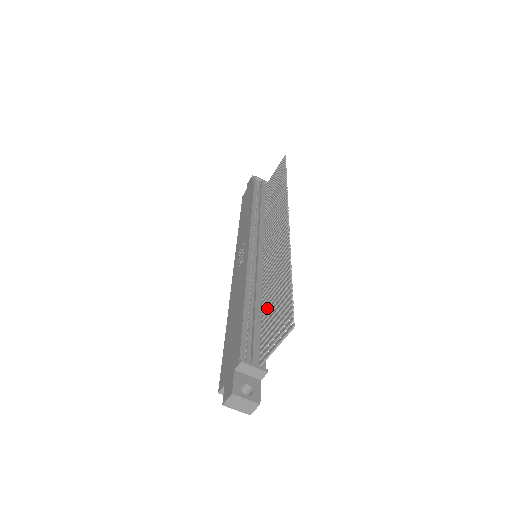
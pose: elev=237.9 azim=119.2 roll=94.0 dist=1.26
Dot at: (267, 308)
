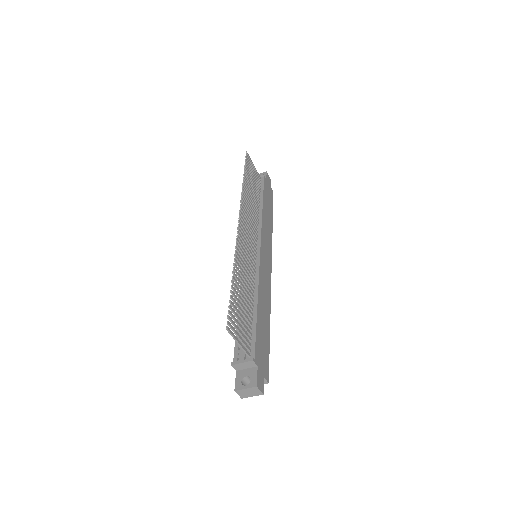
Dot at: (249, 306)
